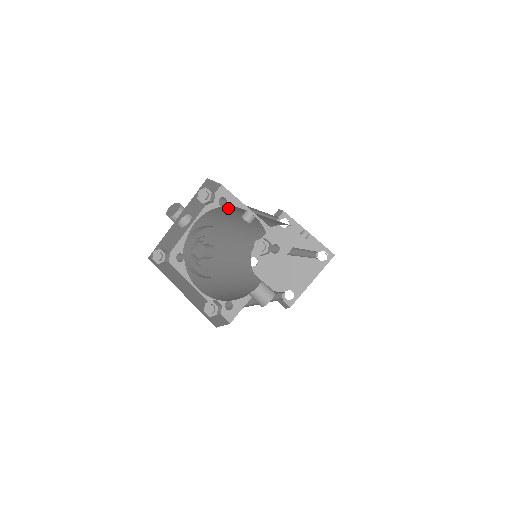
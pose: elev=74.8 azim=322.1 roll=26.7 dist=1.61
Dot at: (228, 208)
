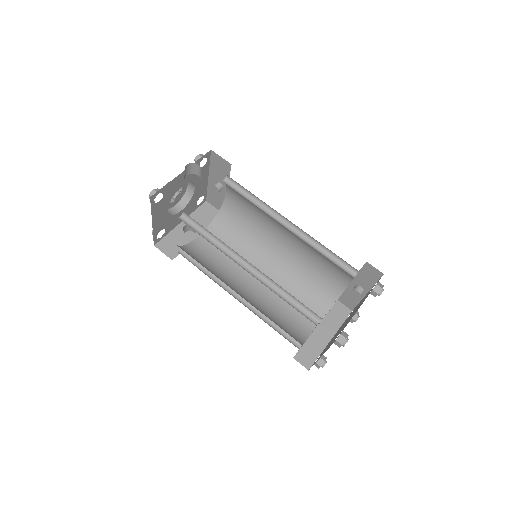
Dot at: (225, 221)
